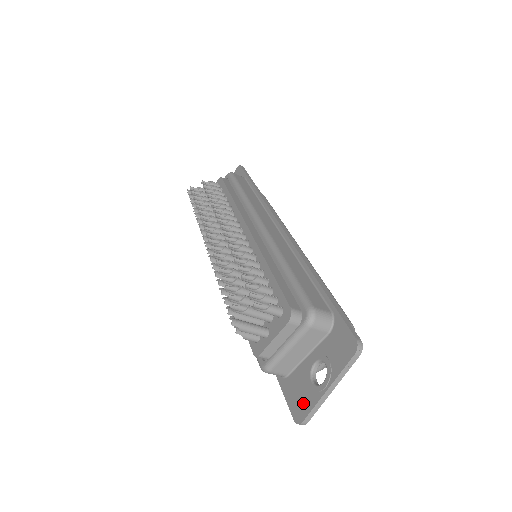
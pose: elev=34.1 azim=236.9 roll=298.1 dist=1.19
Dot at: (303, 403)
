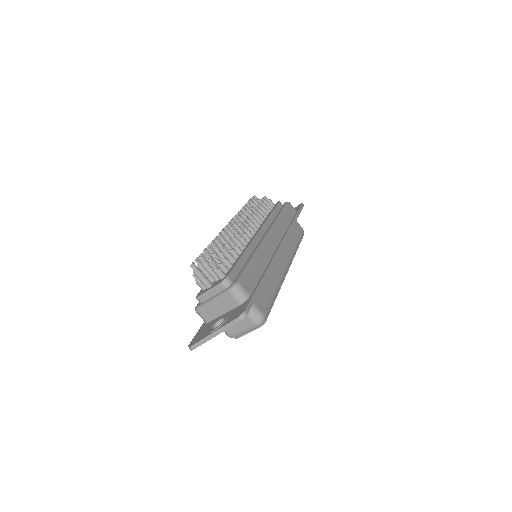
Dot at: (199, 337)
